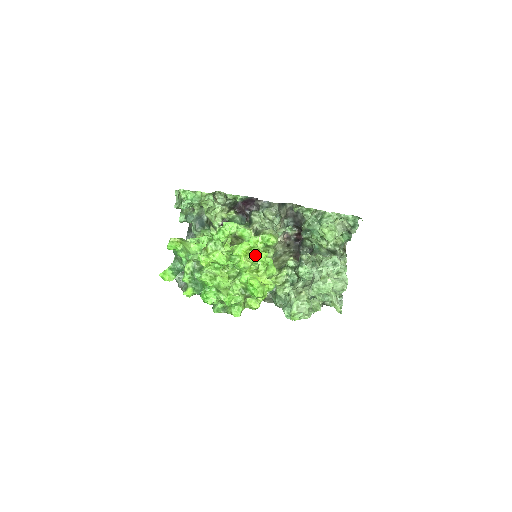
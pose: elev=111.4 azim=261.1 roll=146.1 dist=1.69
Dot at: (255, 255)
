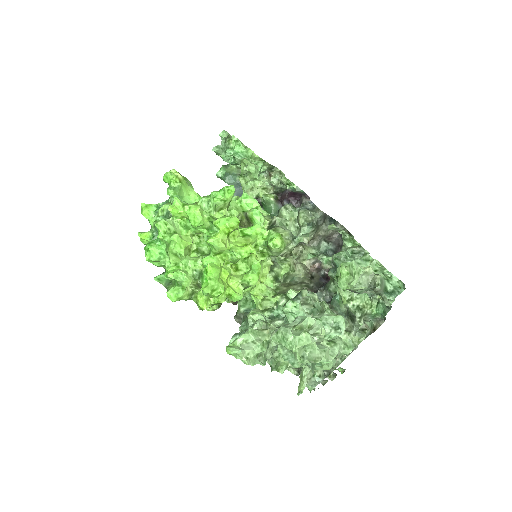
Dot at: (240, 243)
